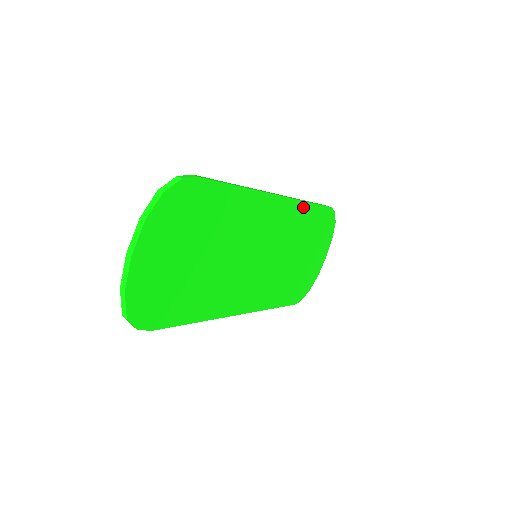
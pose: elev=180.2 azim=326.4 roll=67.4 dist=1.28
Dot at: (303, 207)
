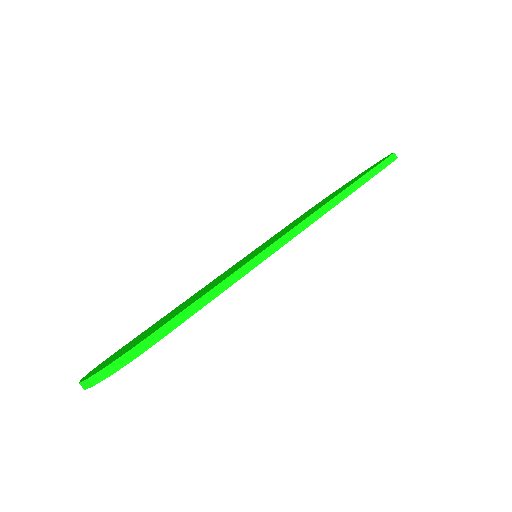
Dot at: occluded
